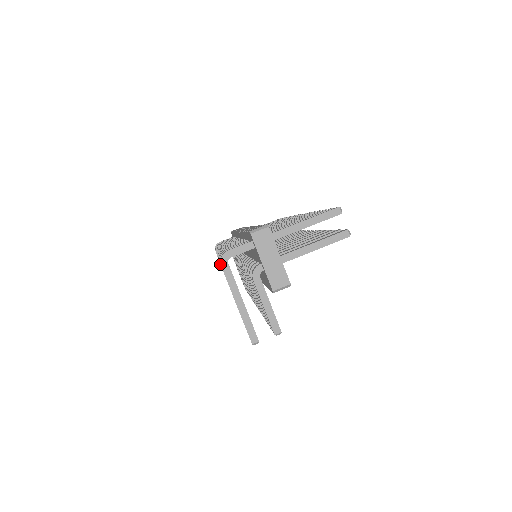
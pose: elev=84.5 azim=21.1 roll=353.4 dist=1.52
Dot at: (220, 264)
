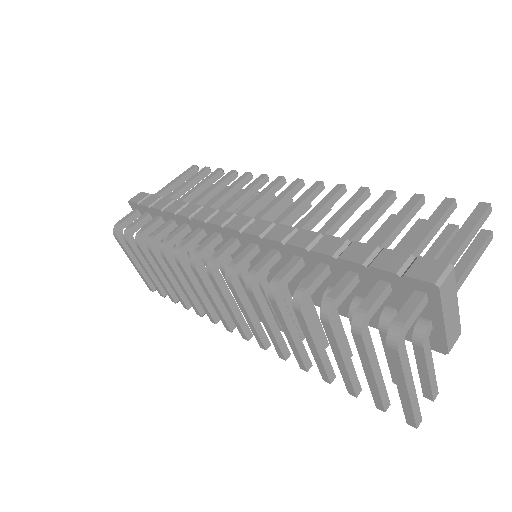
Dot at: (361, 337)
